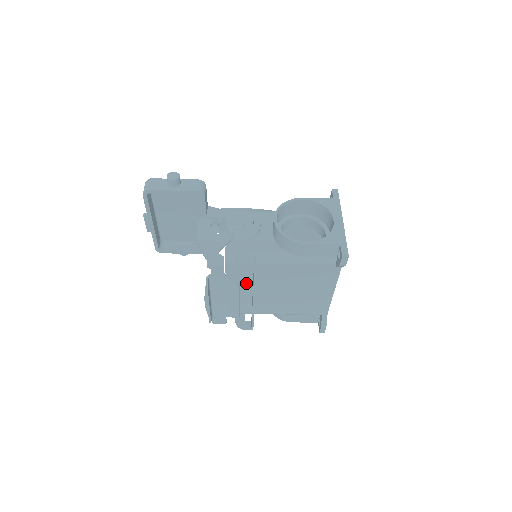
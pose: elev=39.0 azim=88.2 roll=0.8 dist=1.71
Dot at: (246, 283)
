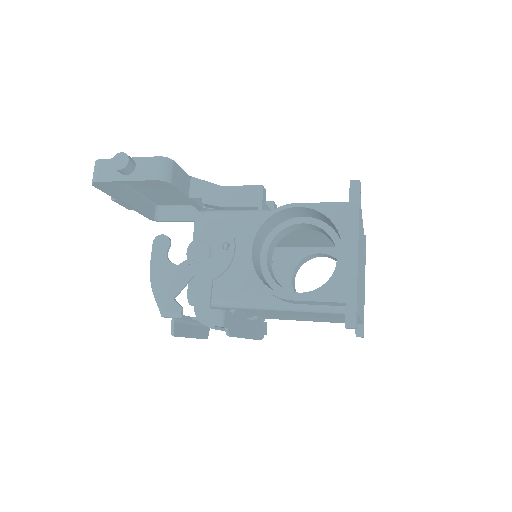
Dot at: occluded
